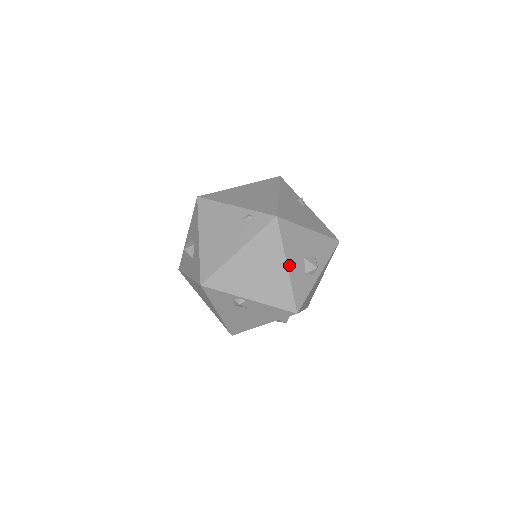
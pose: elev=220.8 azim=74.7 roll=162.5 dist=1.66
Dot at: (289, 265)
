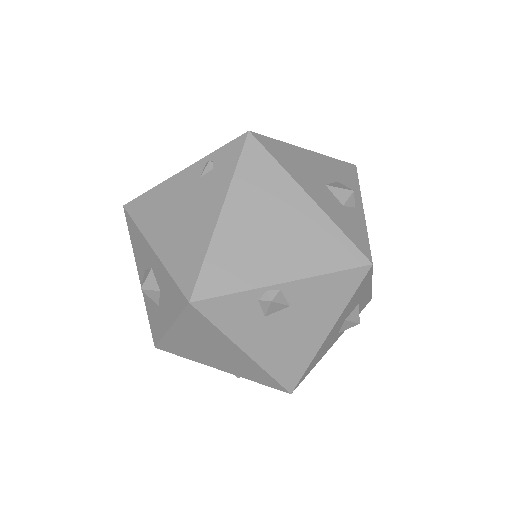
Dot at: (311, 195)
